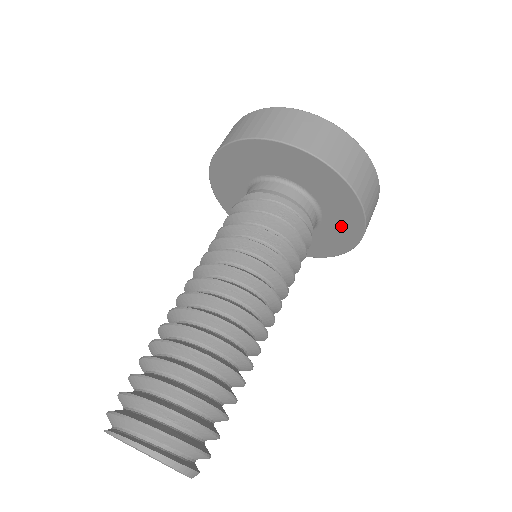
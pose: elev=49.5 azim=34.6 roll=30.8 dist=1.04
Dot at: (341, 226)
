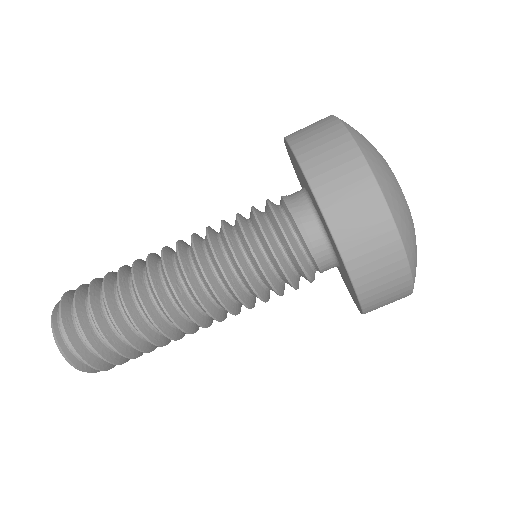
Dot at: occluded
